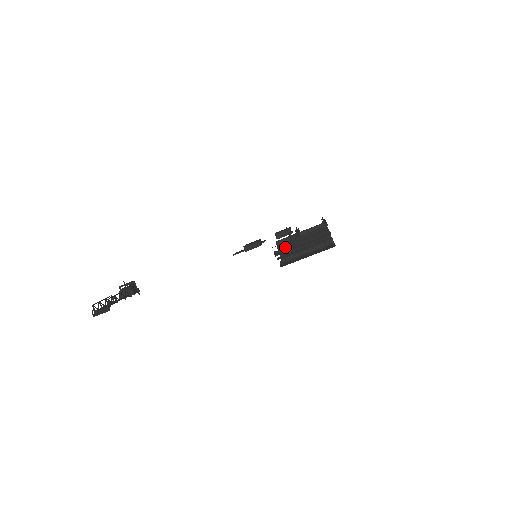
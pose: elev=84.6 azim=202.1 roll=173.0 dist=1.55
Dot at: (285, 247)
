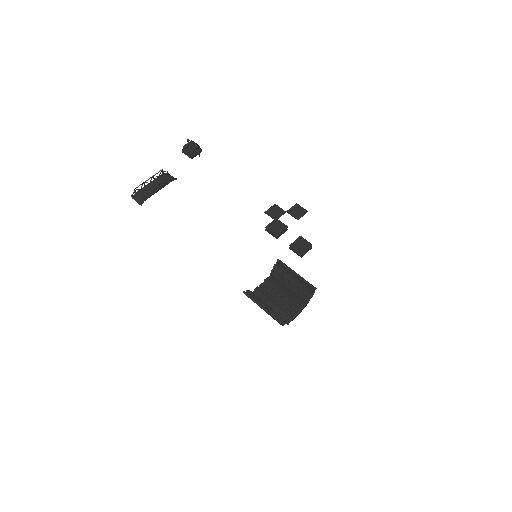
Dot at: (280, 269)
